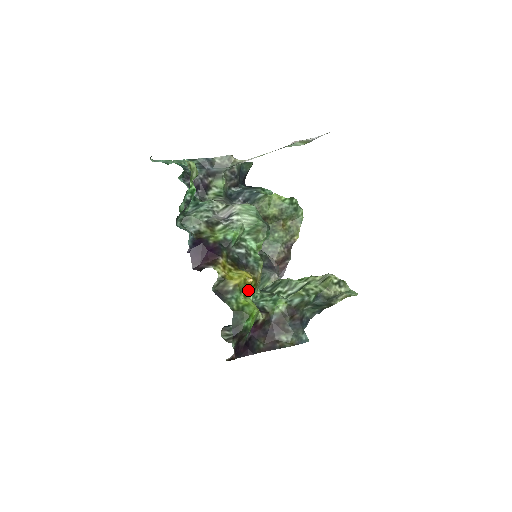
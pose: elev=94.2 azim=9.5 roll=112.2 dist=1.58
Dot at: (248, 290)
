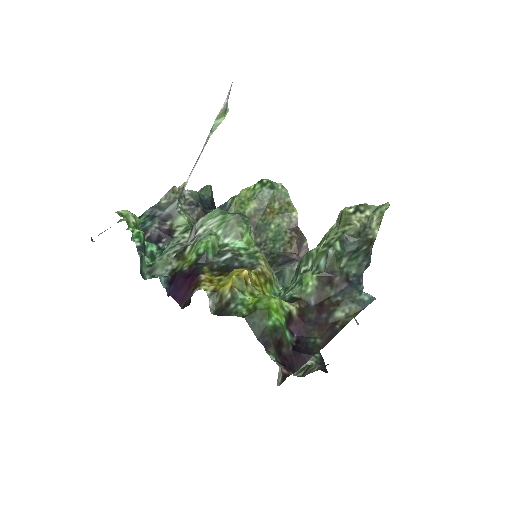
Dot at: (259, 290)
